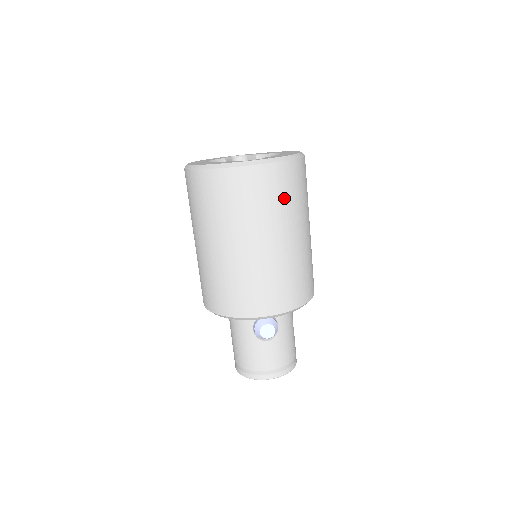
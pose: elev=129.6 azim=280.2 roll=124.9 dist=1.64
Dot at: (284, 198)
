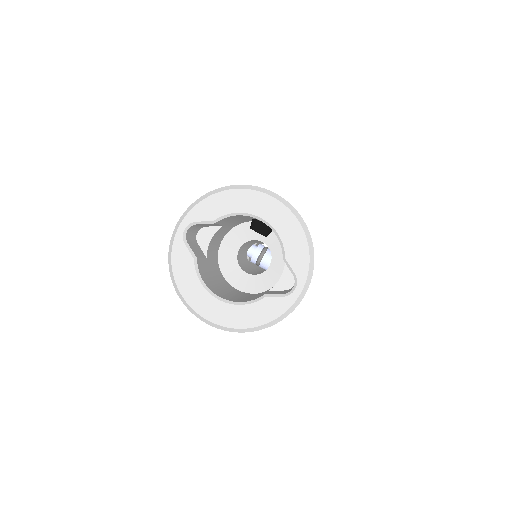
Dot at: occluded
